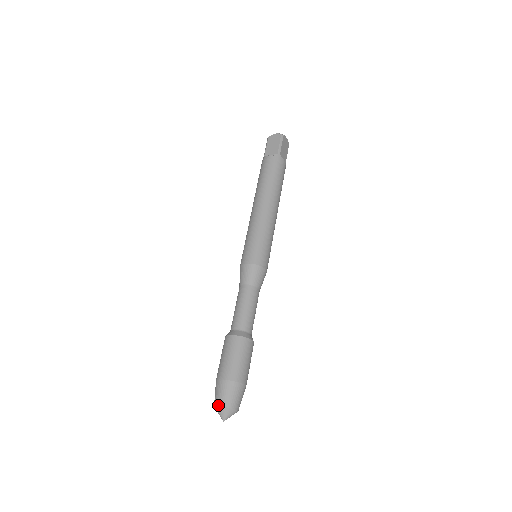
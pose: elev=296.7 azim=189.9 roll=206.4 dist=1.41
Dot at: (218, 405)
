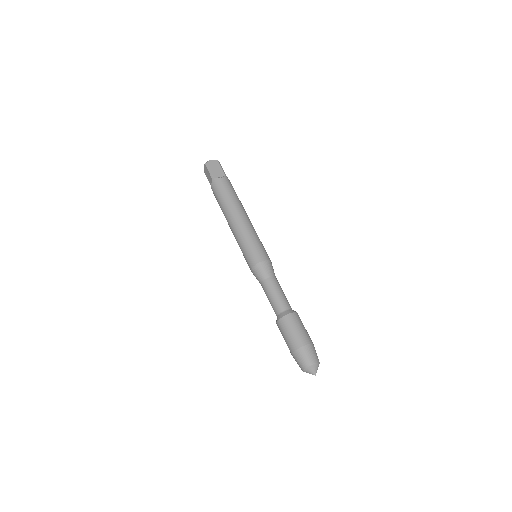
Dot at: (302, 370)
